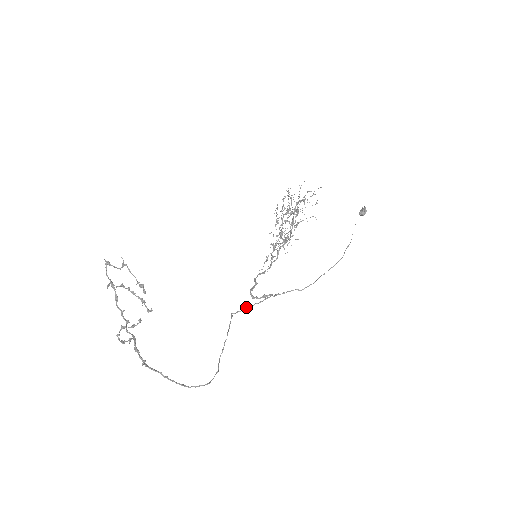
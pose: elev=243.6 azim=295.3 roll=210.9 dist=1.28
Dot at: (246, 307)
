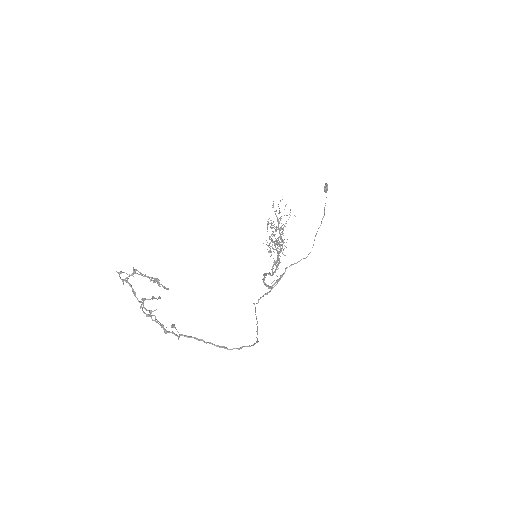
Dot at: (265, 294)
